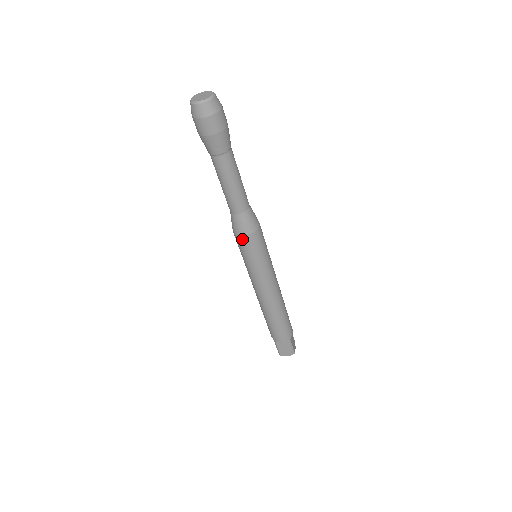
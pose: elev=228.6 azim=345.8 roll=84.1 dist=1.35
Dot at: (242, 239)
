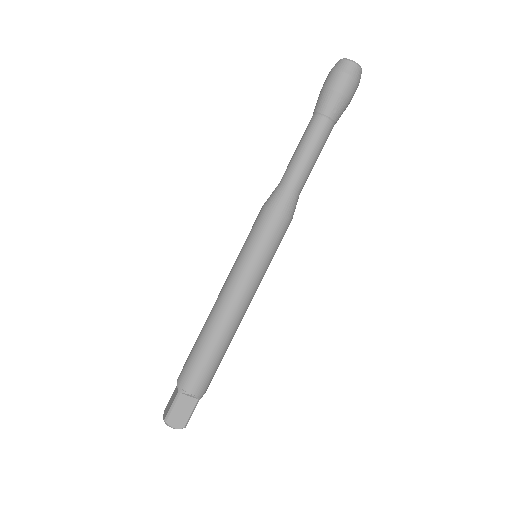
Dot at: (274, 218)
